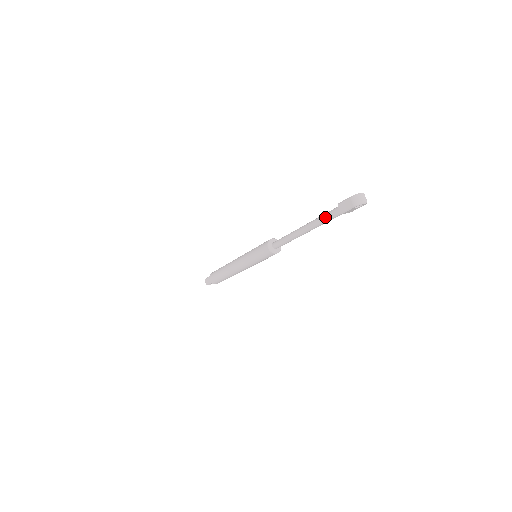
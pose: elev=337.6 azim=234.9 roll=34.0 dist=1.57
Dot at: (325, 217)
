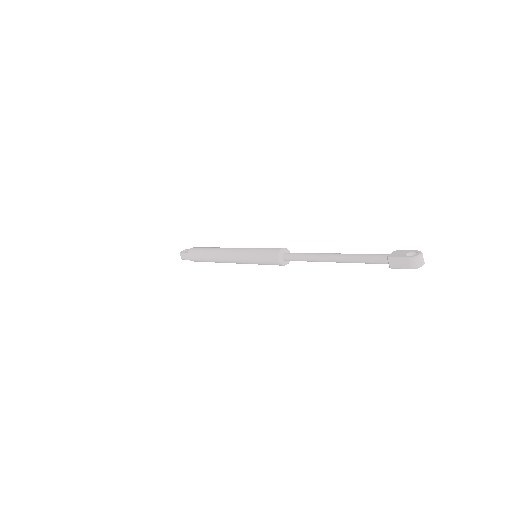
Dot at: (365, 260)
